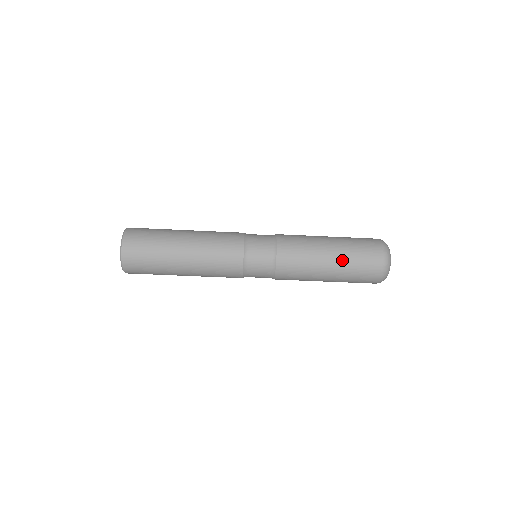
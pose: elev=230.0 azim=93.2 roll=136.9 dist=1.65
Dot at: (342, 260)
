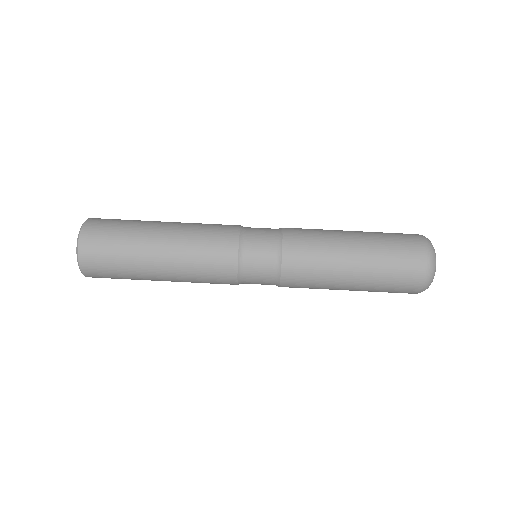
Dot at: (370, 244)
